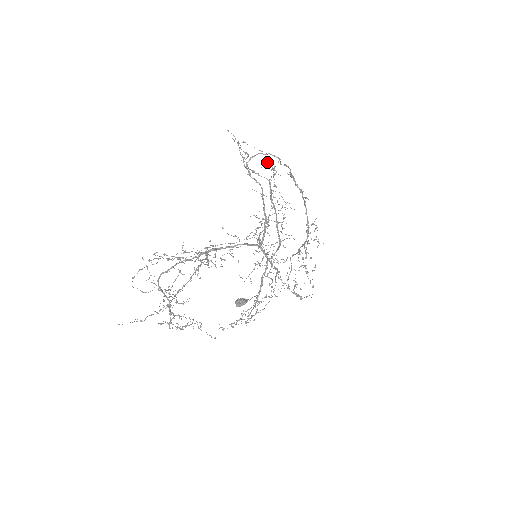
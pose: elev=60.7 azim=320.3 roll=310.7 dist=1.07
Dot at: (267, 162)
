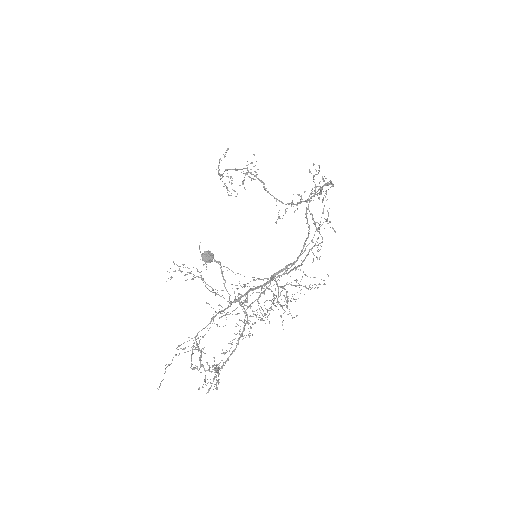
Dot at: occluded
